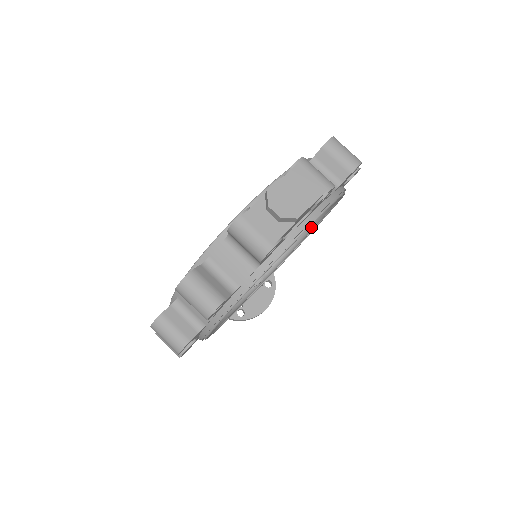
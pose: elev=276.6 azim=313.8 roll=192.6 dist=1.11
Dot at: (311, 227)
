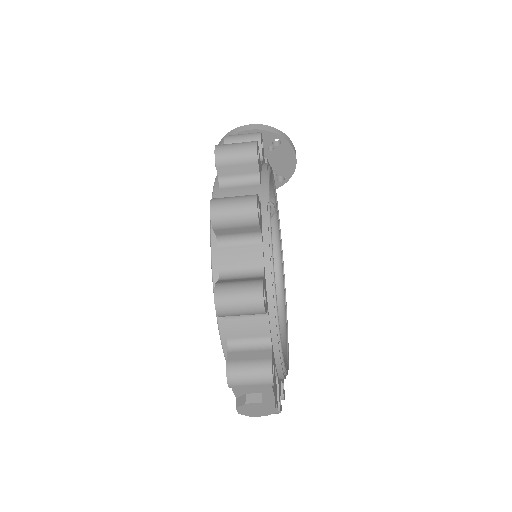
Dot at: occluded
